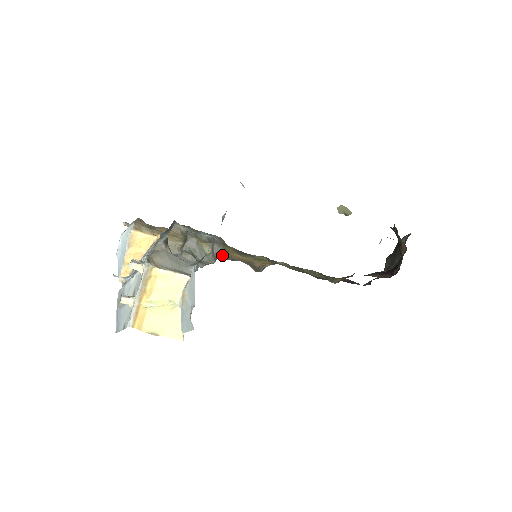
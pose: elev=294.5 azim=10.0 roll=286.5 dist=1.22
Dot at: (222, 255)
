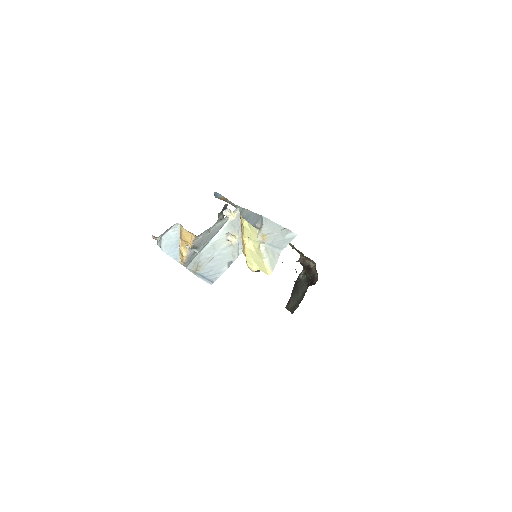
Dot at: occluded
